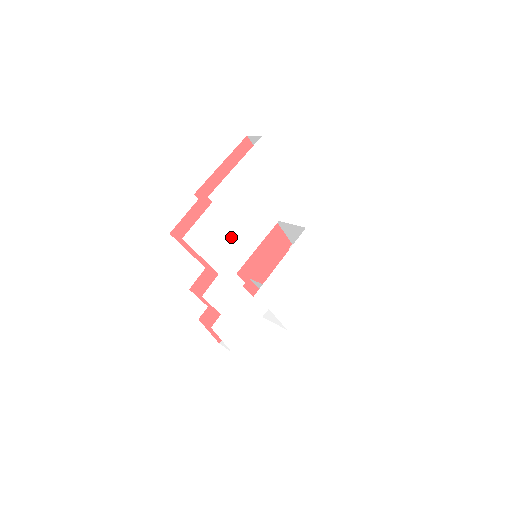
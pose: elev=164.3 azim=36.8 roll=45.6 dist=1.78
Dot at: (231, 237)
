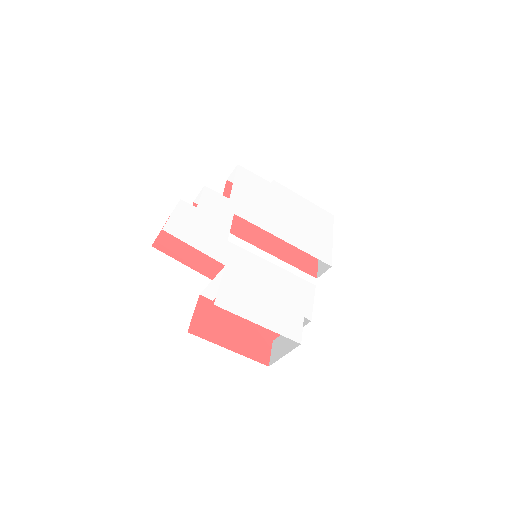
Dot at: (261, 205)
